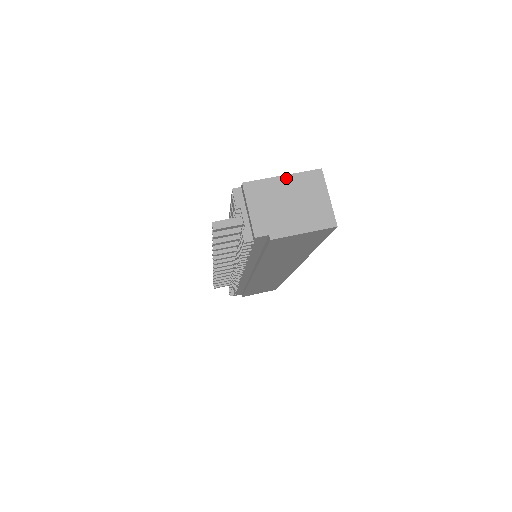
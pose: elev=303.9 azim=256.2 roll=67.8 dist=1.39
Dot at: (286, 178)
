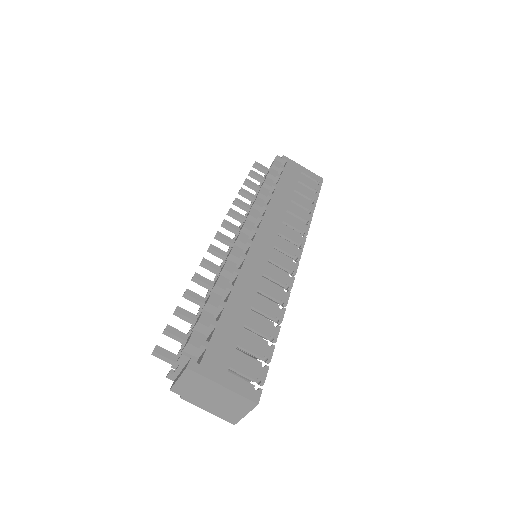
Dot at: (224, 389)
